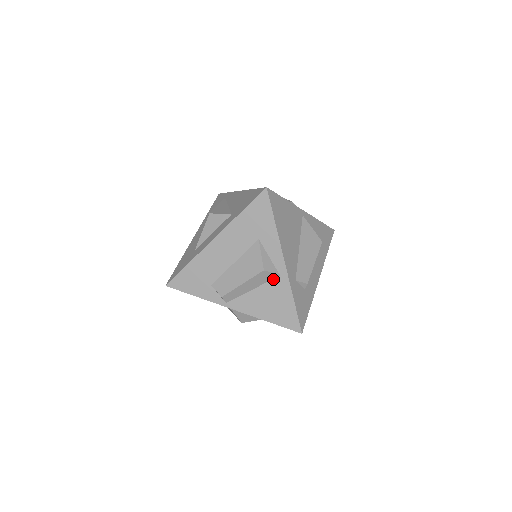
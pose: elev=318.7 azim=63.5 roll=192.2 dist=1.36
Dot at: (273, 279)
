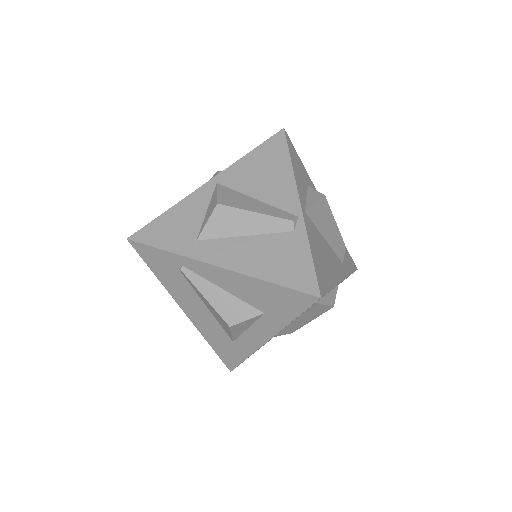
Dot at: occluded
